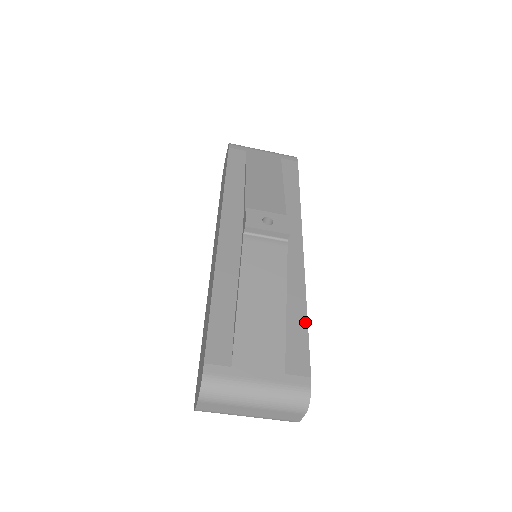
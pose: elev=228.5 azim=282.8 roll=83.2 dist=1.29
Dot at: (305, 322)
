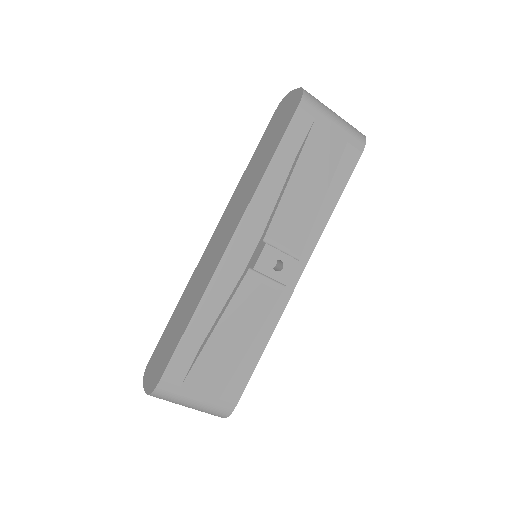
Dot at: (258, 358)
